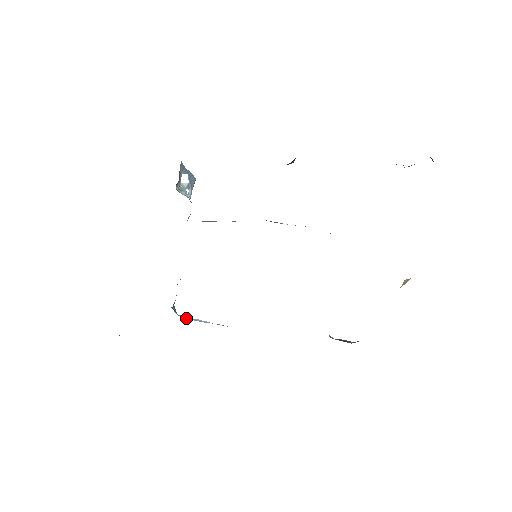
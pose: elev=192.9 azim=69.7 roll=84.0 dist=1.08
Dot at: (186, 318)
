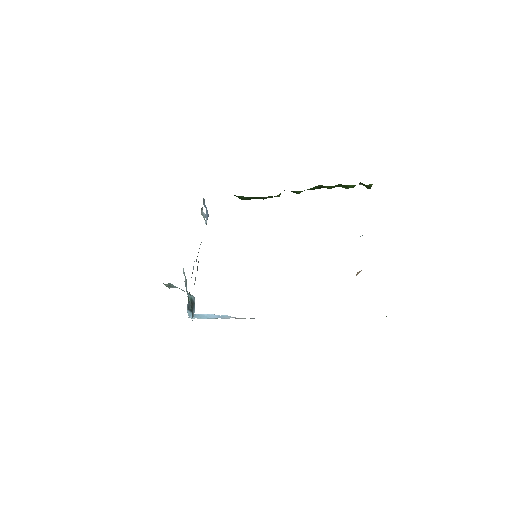
Dot at: occluded
